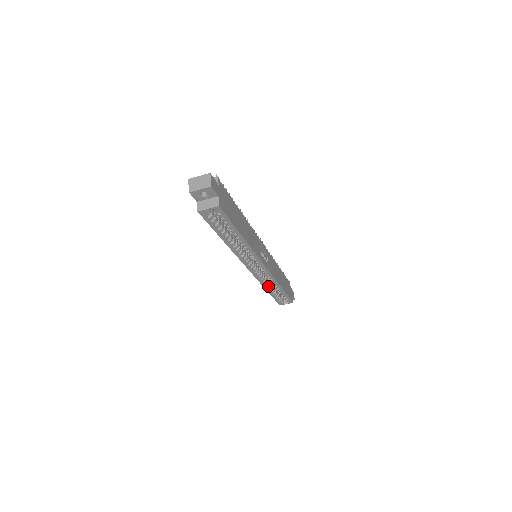
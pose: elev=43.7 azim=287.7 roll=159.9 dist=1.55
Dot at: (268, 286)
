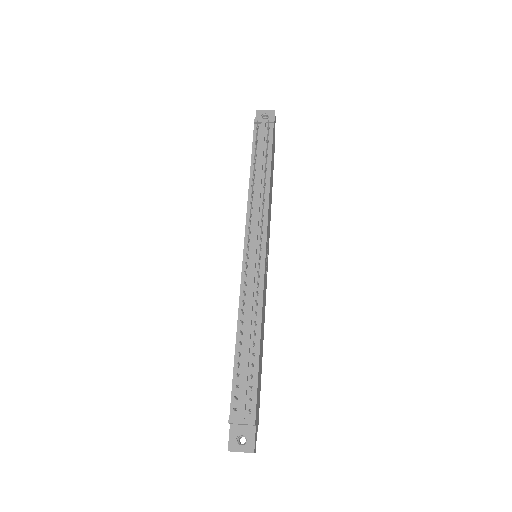
Dot at: occluded
